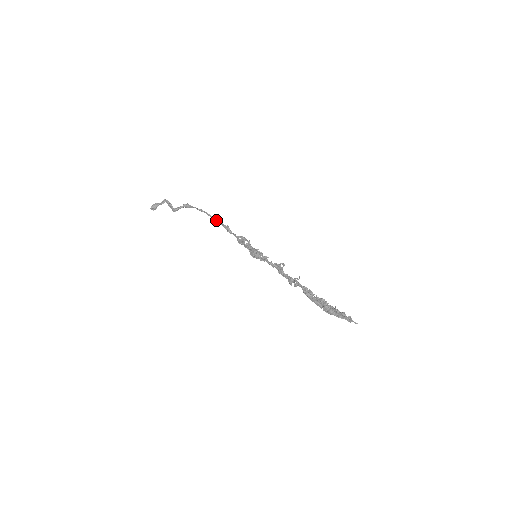
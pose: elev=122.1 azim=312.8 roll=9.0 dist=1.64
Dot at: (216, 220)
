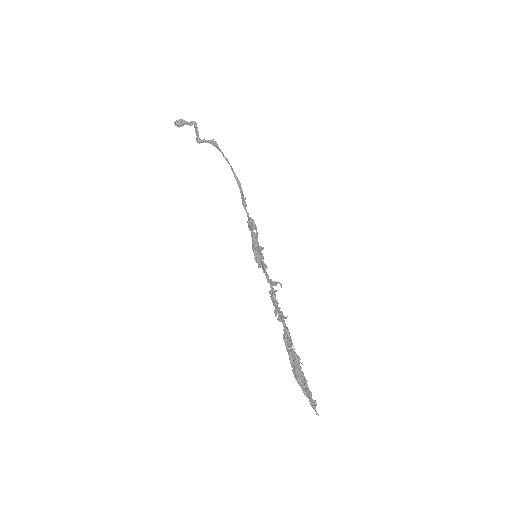
Dot at: (237, 181)
